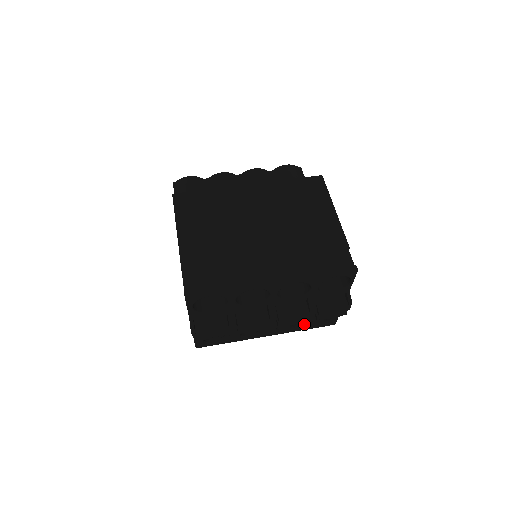
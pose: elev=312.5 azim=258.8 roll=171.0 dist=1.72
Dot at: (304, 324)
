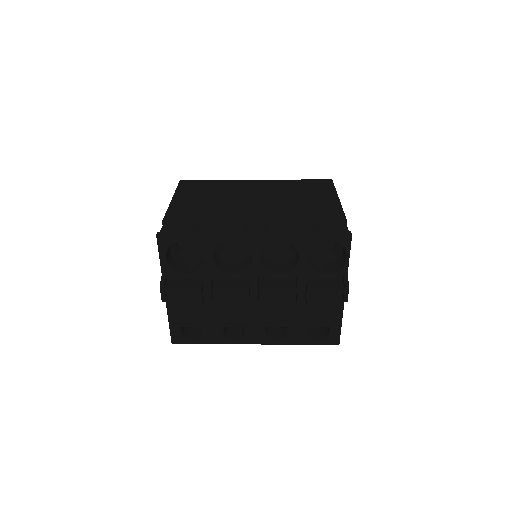
Dot at: (299, 331)
